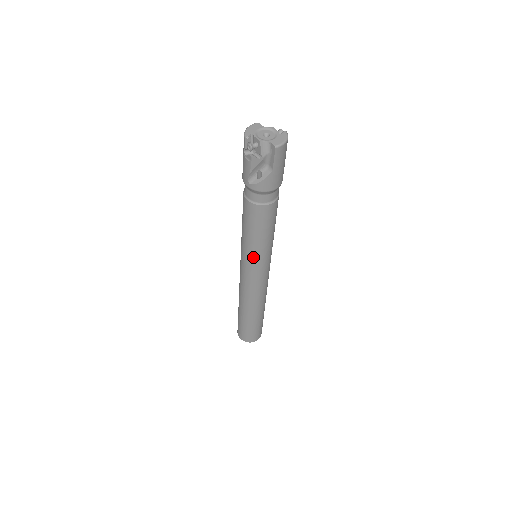
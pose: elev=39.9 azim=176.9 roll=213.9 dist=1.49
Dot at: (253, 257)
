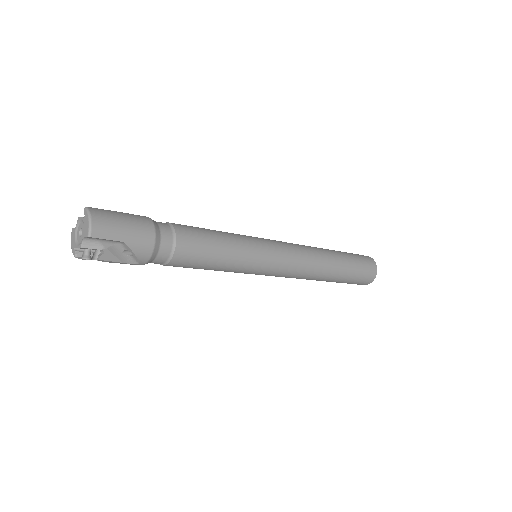
Dot at: (248, 268)
